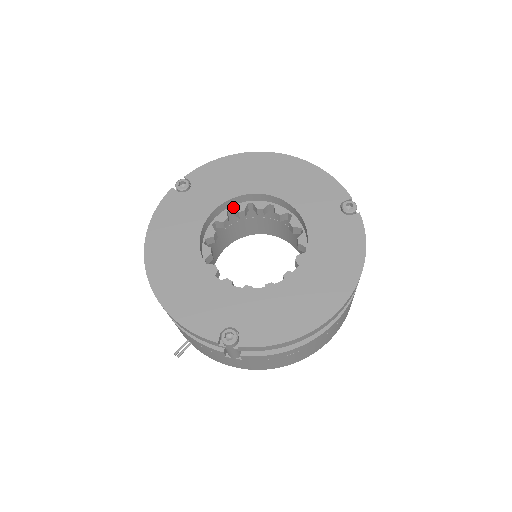
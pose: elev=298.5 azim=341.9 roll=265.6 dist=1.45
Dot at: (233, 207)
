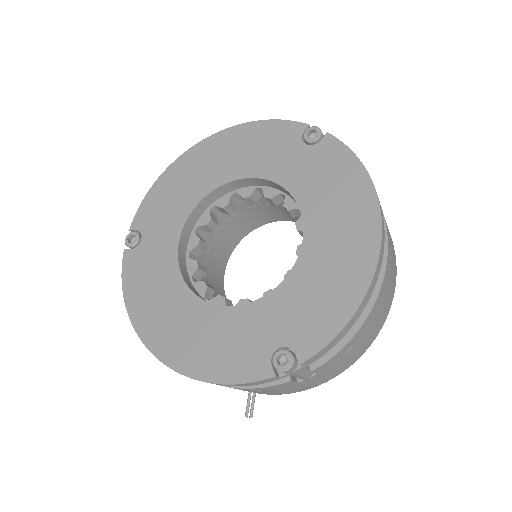
Dot at: (198, 224)
